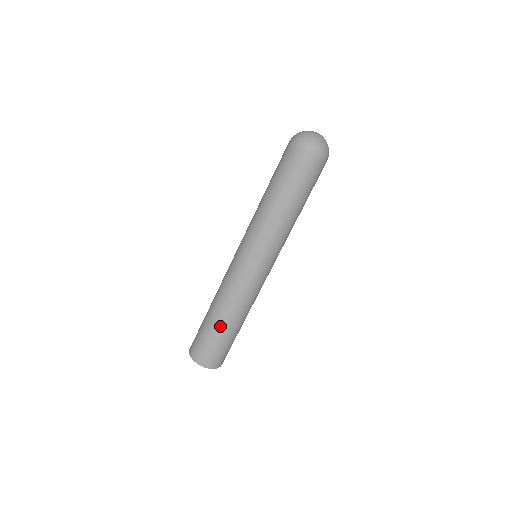
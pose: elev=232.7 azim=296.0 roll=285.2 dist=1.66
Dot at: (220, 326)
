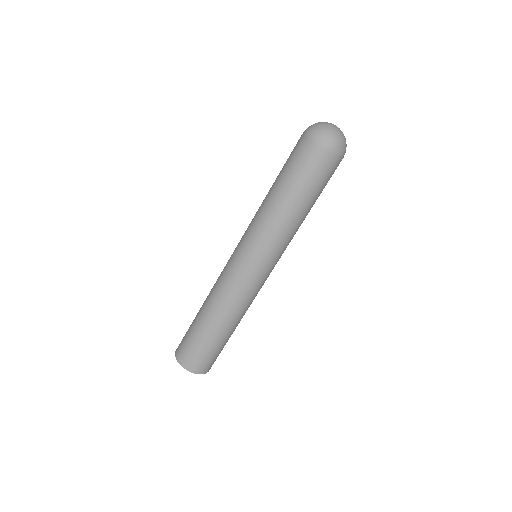
Dot at: (219, 333)
